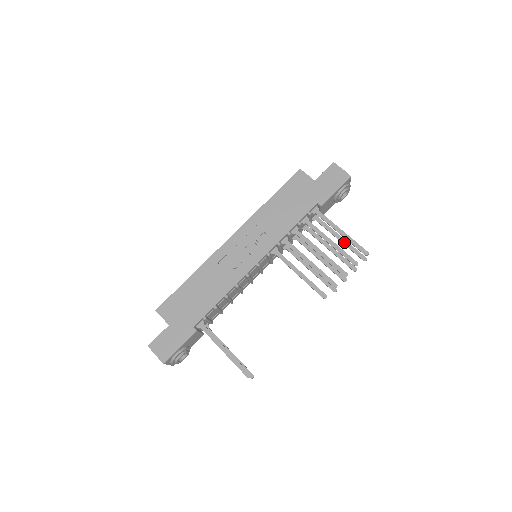
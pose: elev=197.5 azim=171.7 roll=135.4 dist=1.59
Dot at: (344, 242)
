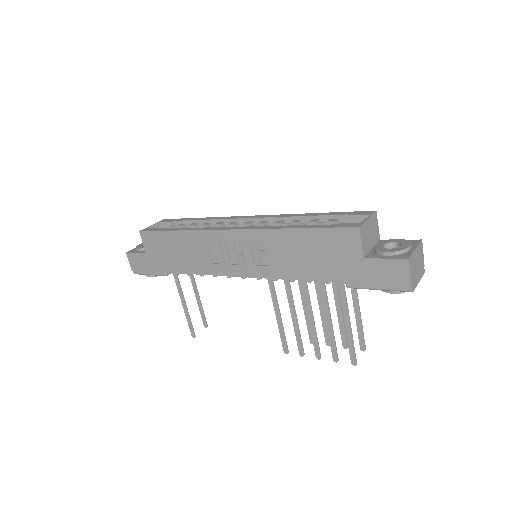
Dot at: (357, 319)
